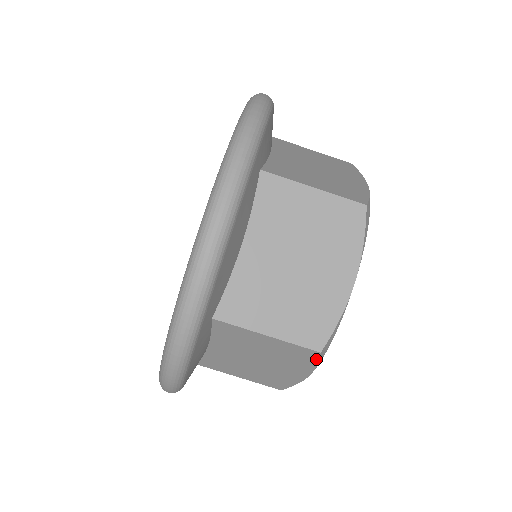
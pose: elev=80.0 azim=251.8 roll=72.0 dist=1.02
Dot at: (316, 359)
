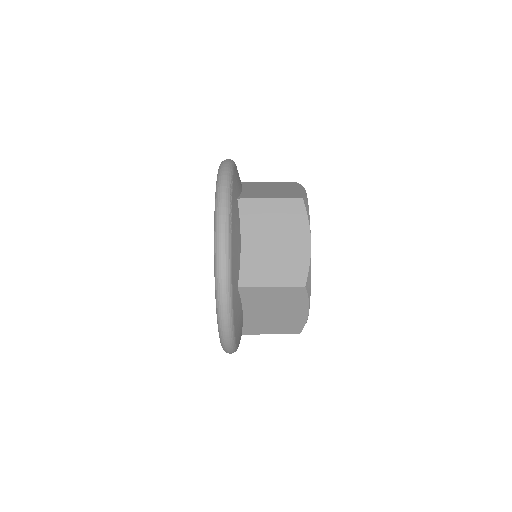
Dot at: occluded
